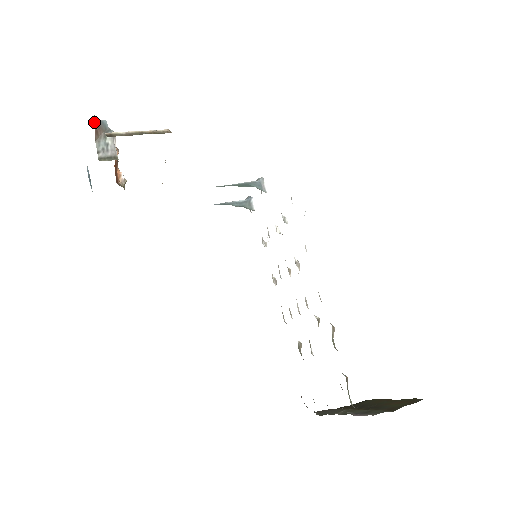
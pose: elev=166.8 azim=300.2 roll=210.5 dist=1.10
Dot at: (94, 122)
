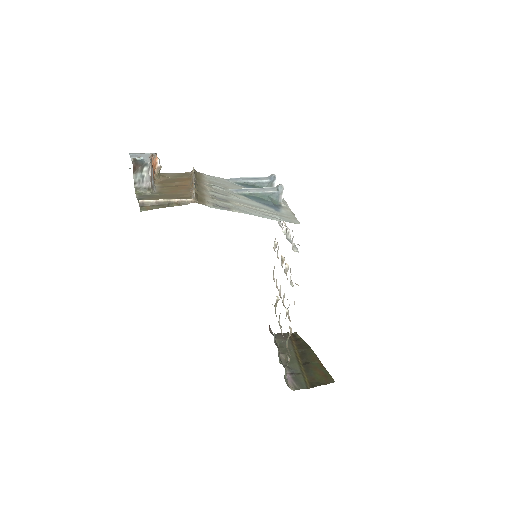
Dot at: (132, 163)
